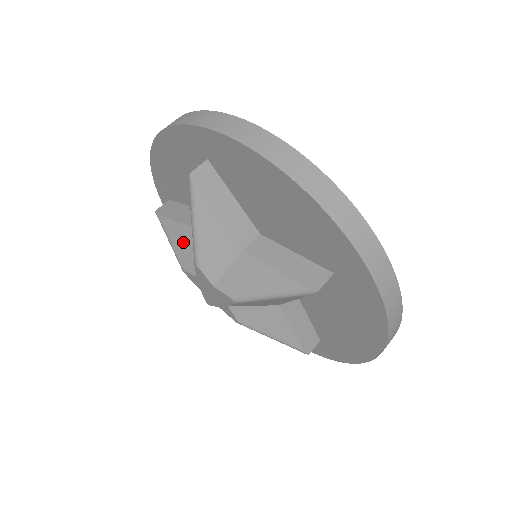
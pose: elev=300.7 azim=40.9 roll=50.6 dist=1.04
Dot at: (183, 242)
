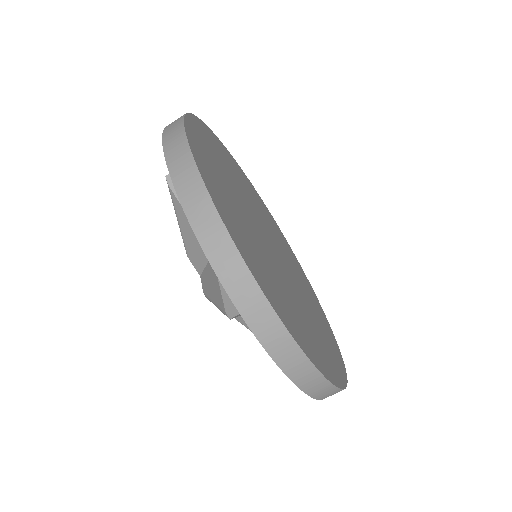
Dot at: occluded
